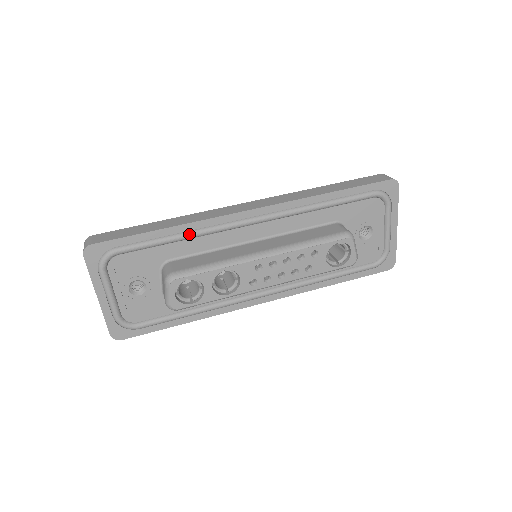
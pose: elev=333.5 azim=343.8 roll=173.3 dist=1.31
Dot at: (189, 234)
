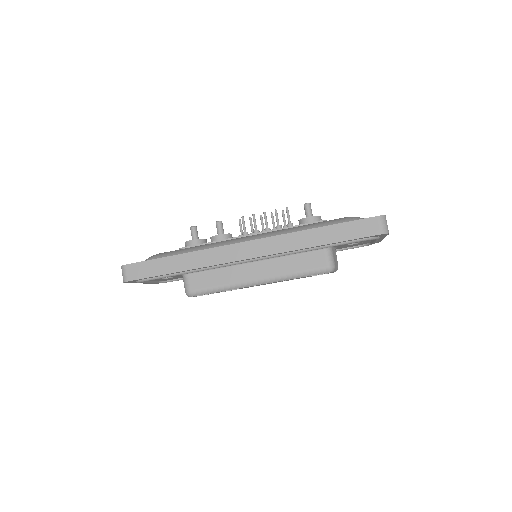
Dot at: occluded
